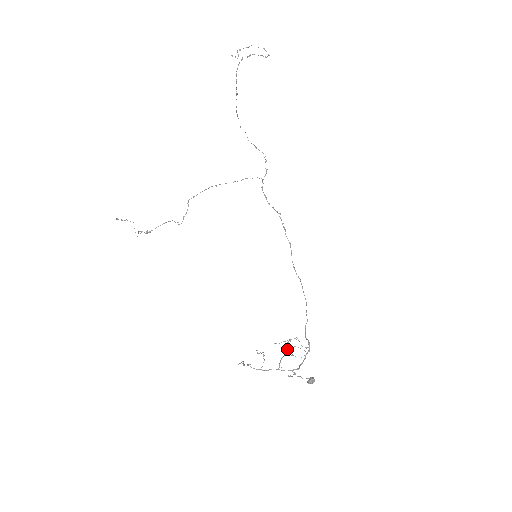
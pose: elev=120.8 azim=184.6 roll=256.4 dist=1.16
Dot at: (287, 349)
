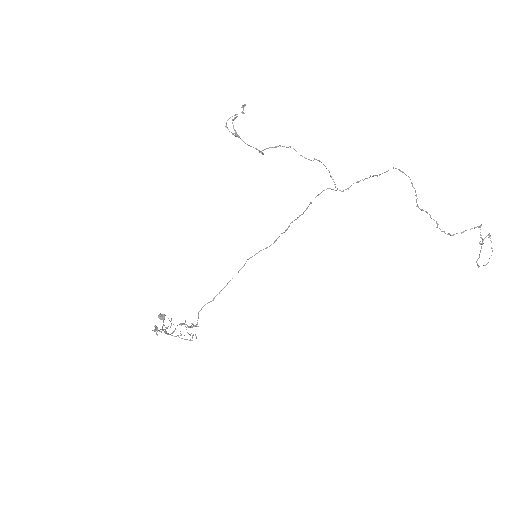
Dot at: occluded
